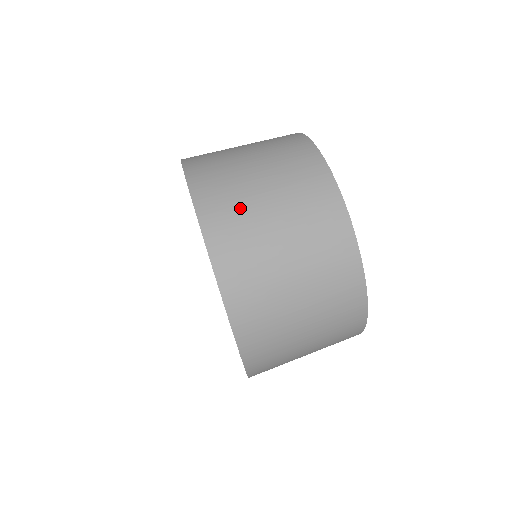
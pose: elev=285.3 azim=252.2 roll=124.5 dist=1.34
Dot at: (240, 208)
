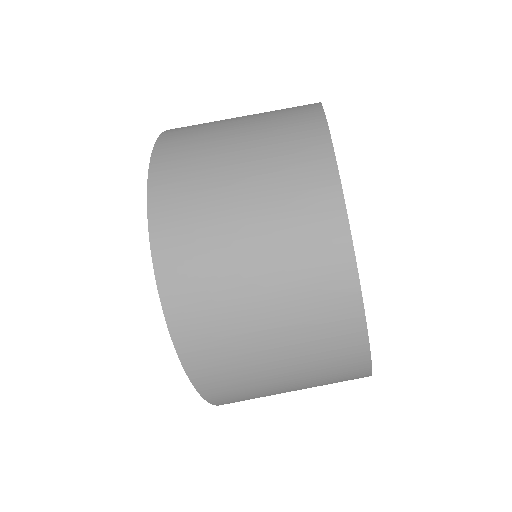
Dot at: (207, 239)
